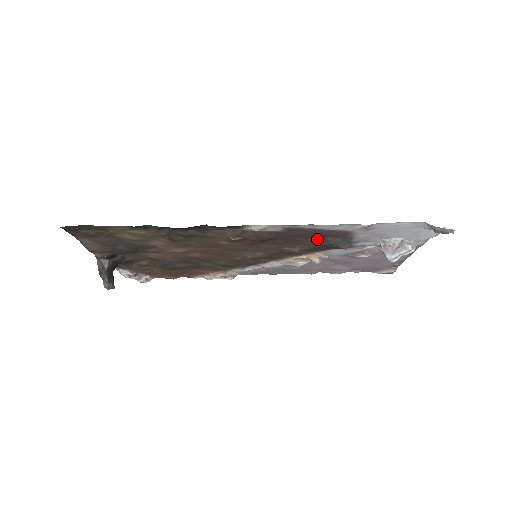
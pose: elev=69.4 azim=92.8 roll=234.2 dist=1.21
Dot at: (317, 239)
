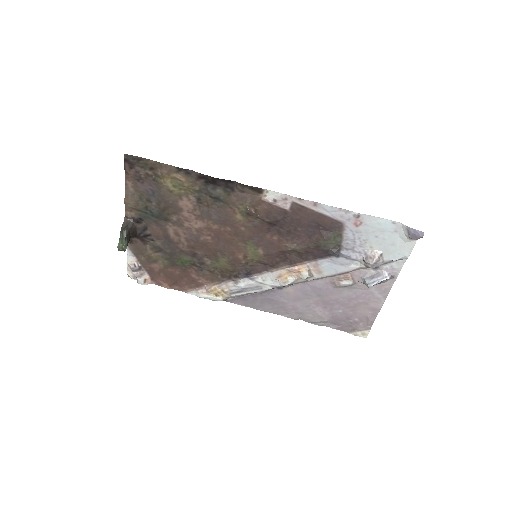
Dot at: (314, 233)
